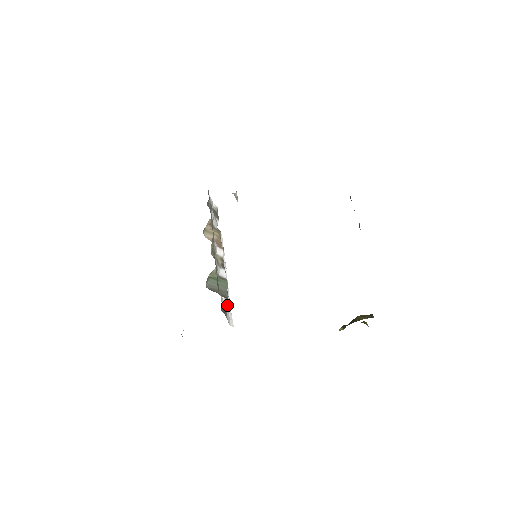
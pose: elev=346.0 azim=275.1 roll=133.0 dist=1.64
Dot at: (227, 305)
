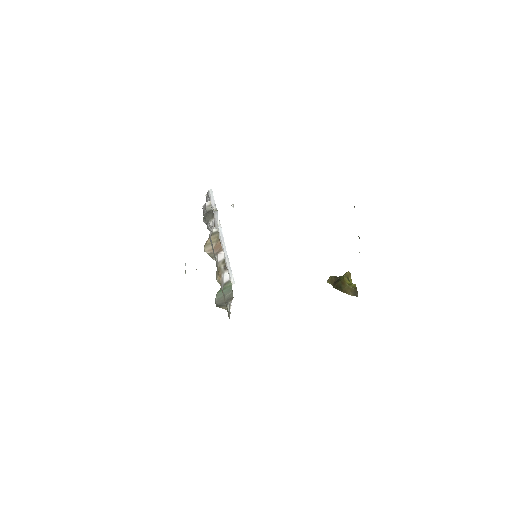
Dot at: occluded
